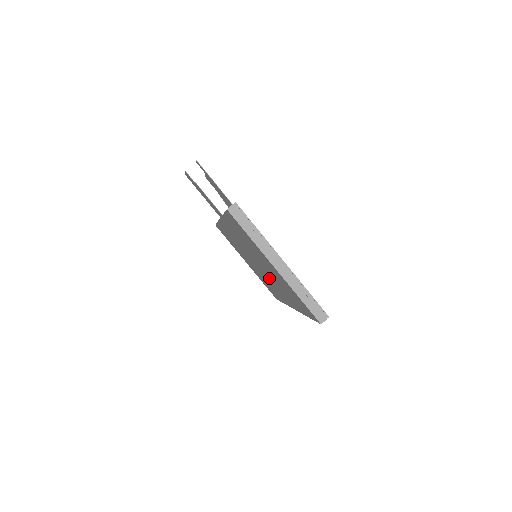
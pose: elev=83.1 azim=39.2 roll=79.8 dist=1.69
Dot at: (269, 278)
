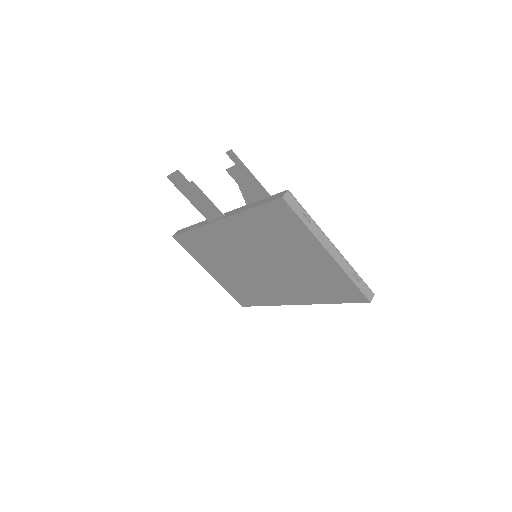
Dot at: (272, 277)
